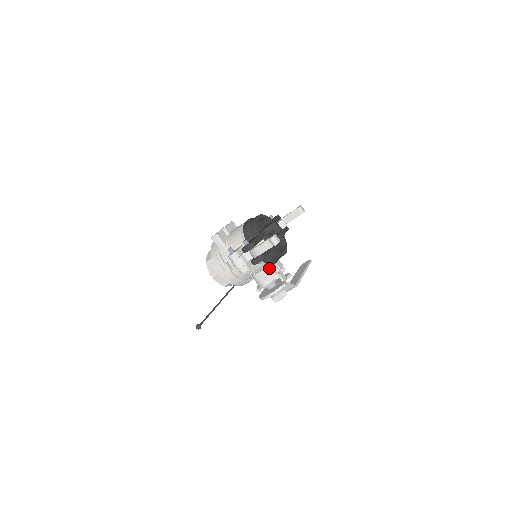
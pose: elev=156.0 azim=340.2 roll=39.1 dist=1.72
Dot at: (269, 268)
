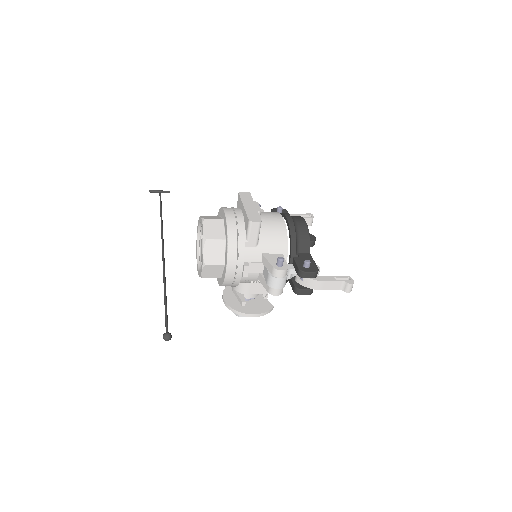
Dot at: occluded
